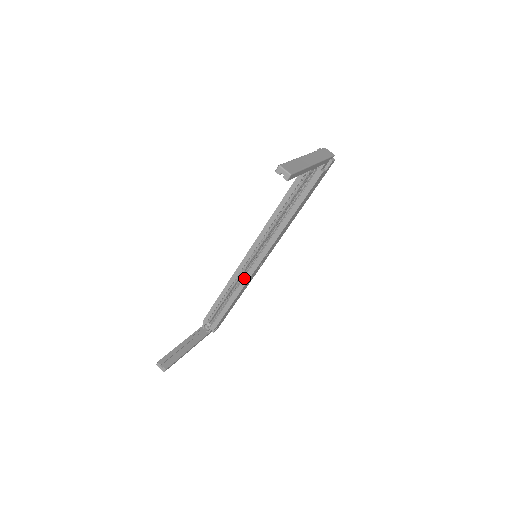
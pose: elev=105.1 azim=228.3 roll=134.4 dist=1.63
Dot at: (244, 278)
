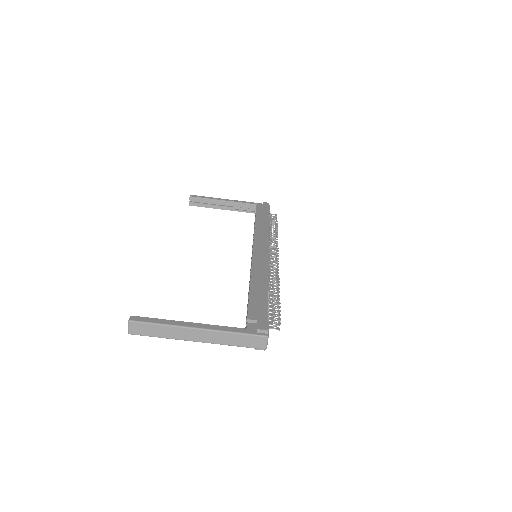
Dot at: occluded
